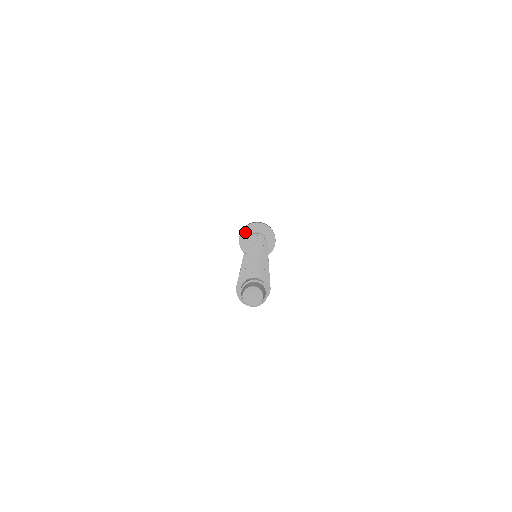
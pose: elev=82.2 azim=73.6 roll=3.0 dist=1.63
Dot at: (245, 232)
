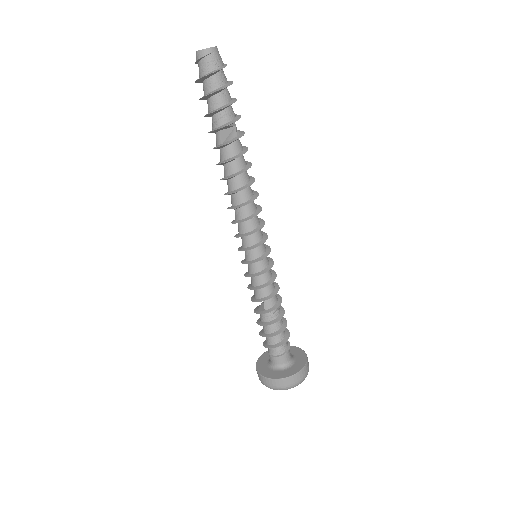
Dot at: (261, 368)
